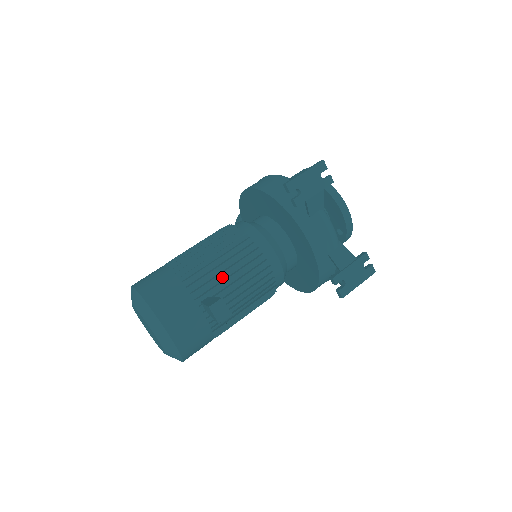
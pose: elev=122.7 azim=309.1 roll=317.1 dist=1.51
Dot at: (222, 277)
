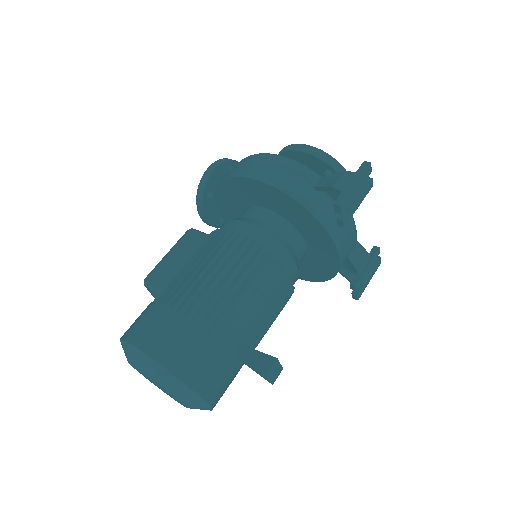
Dot at: (251, 314)
